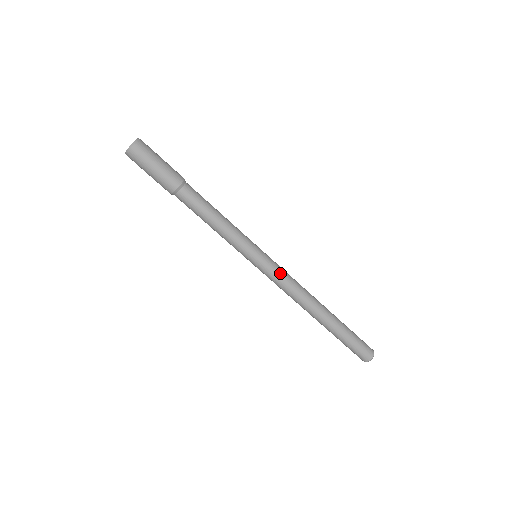
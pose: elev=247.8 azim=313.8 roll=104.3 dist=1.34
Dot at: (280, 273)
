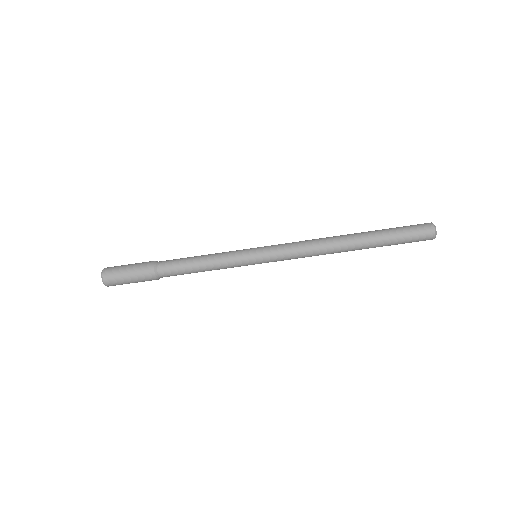
Dot at: (283, 247)
